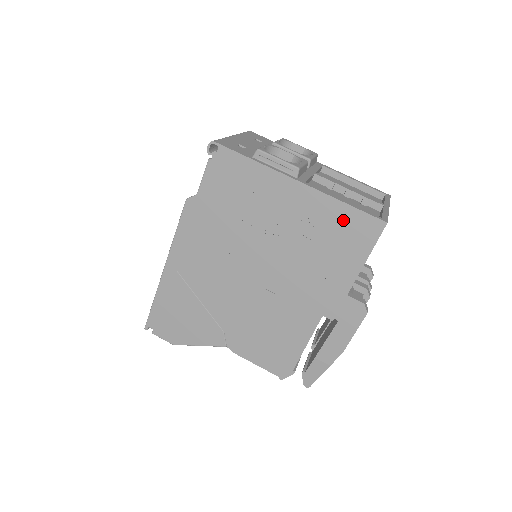
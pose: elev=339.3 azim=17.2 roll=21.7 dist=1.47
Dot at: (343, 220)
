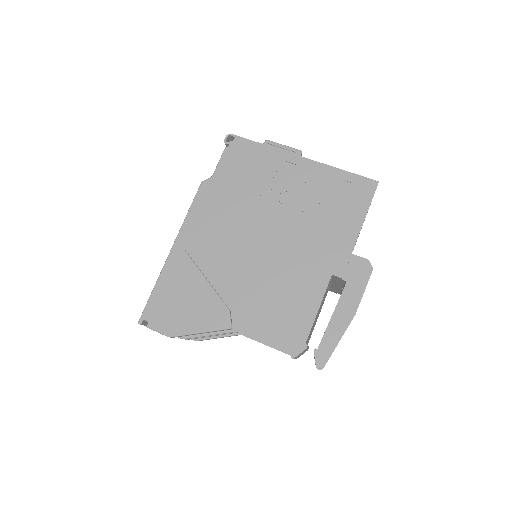
Dot at: (342, 184)
